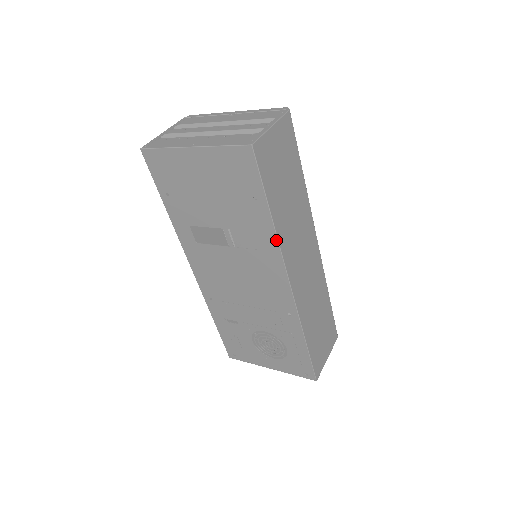
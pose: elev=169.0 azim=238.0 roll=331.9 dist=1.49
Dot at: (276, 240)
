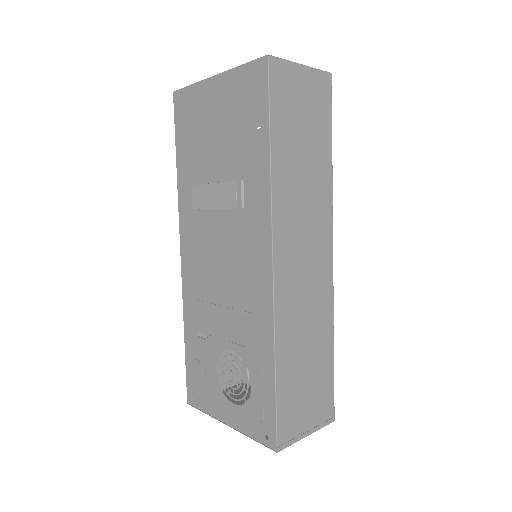
Dot at: (269, 188)
